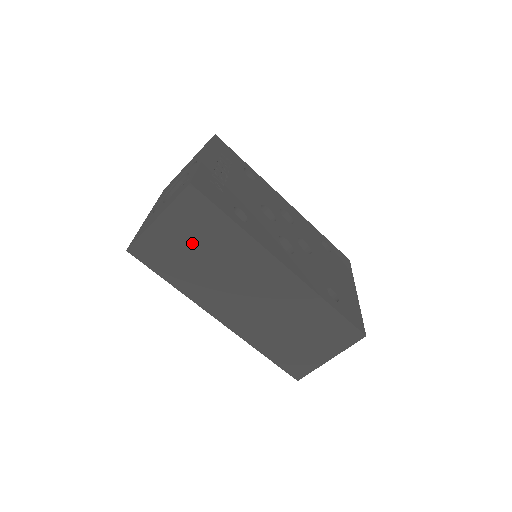
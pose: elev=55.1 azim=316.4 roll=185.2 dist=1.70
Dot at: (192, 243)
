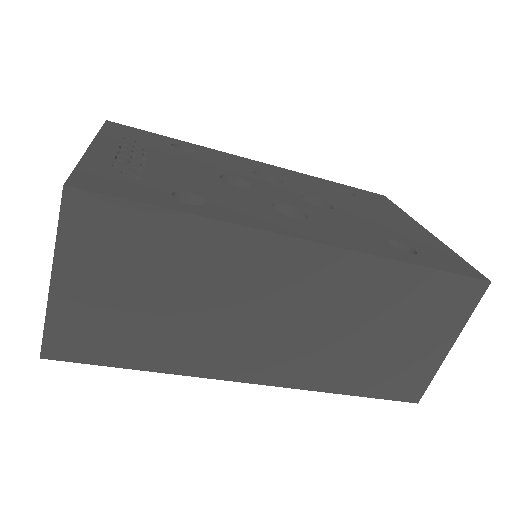
Dot at: (135, 288)
